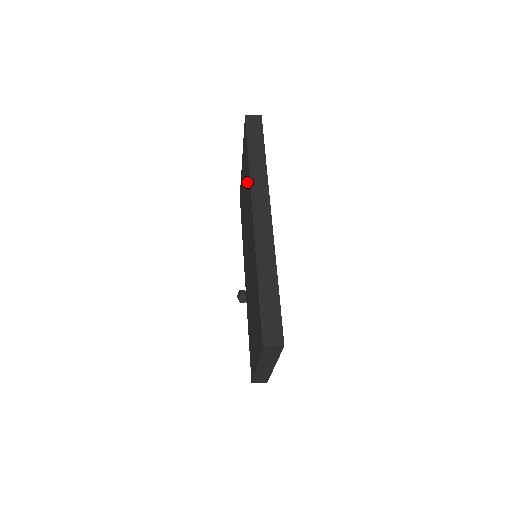
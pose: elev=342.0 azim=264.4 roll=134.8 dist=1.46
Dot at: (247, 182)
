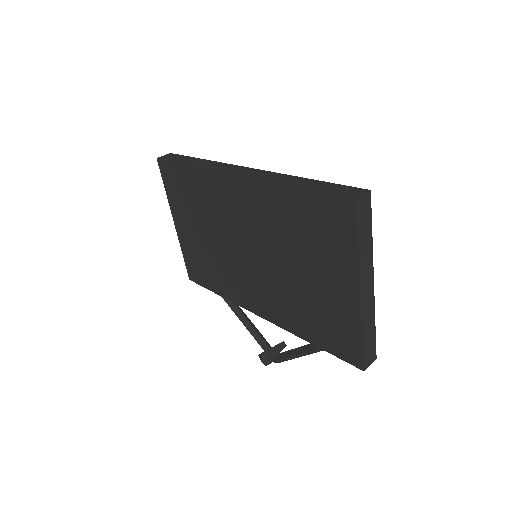
Dot at: (199, 193)
